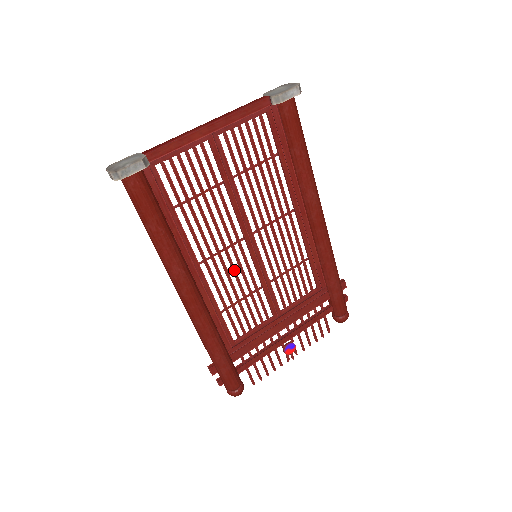
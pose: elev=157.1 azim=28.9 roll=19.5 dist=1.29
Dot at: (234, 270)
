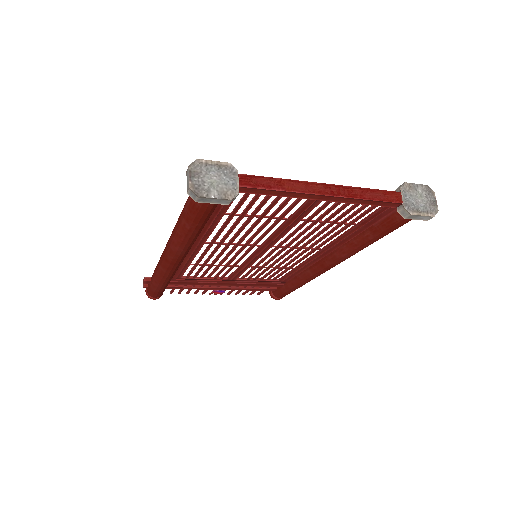
Dot at: (228, 255)
